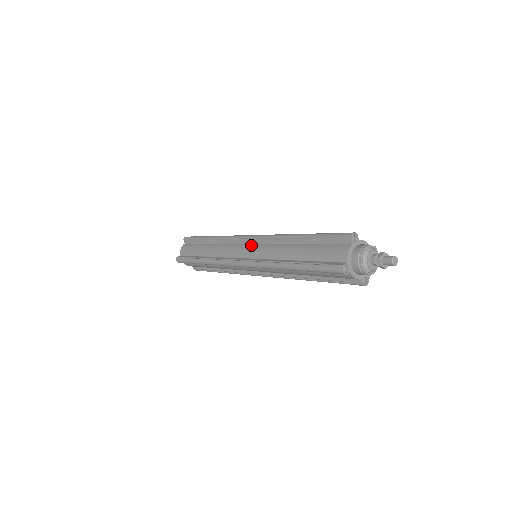
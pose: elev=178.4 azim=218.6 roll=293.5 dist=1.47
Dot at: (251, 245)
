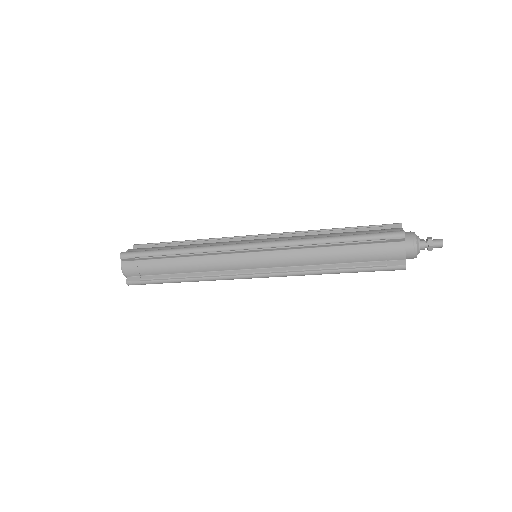
Dot at: (259, 255)
